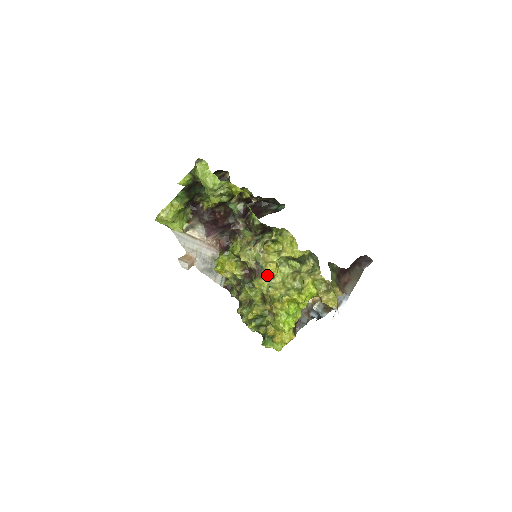
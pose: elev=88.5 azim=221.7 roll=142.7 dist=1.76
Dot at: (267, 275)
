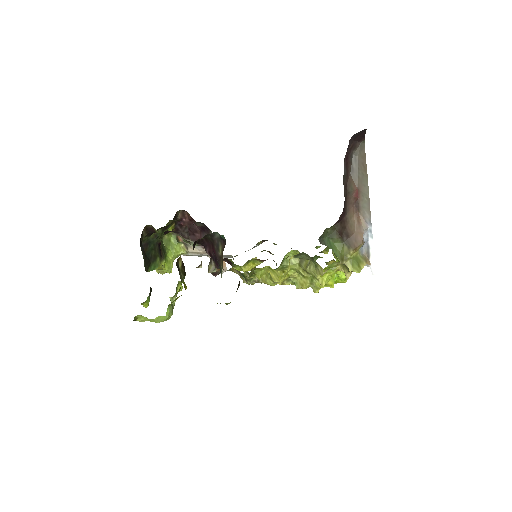
Dot at: (283, 281)
